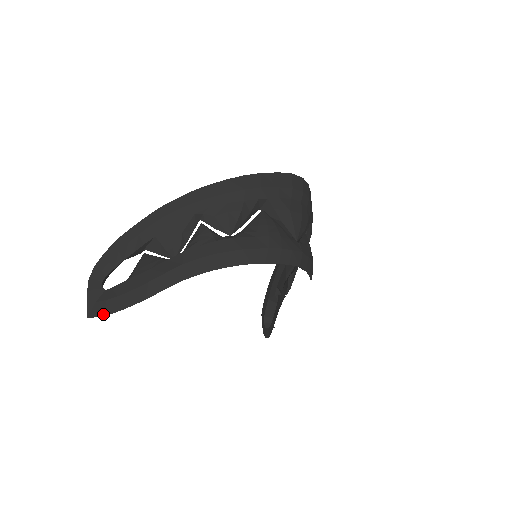
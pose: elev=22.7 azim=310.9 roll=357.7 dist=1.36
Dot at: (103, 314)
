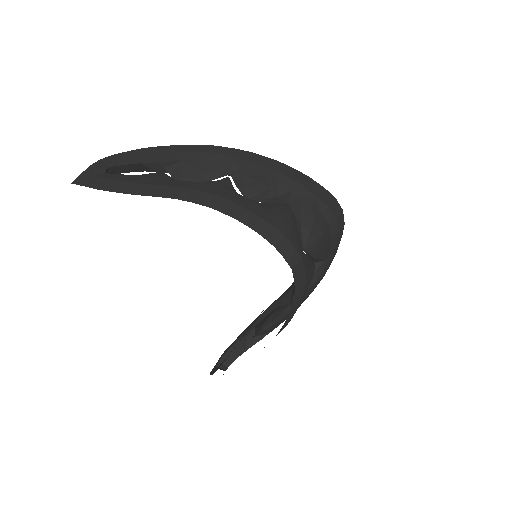
Dot at: (87, 185)
